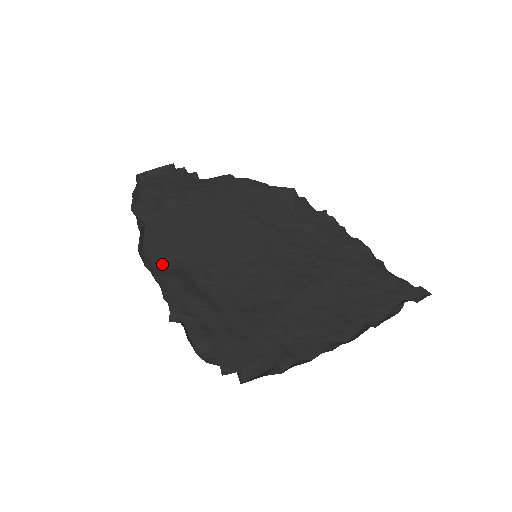
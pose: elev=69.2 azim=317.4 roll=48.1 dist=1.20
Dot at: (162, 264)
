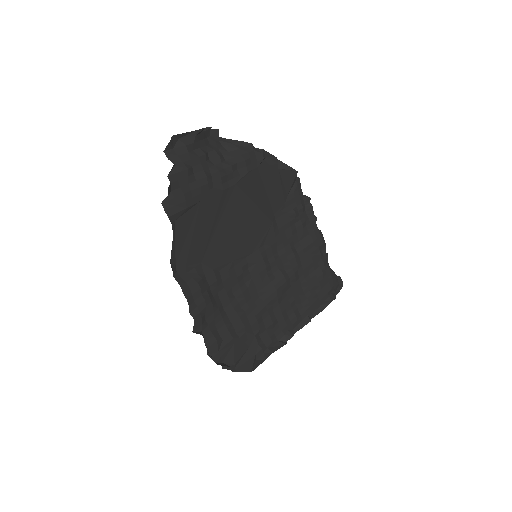
Dot at: (185, 268)
